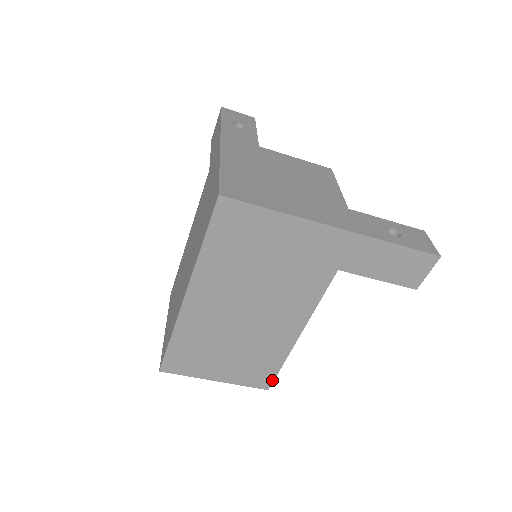
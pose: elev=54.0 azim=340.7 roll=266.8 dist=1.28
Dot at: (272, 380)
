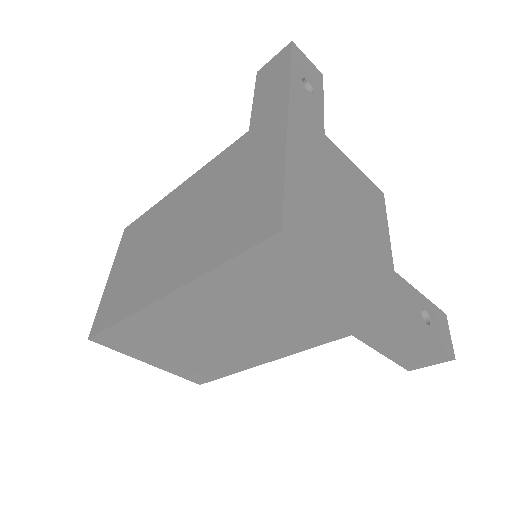
Dot at: (210, 380)
